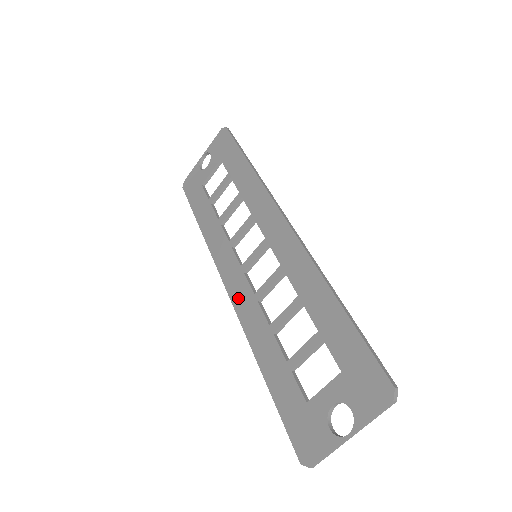
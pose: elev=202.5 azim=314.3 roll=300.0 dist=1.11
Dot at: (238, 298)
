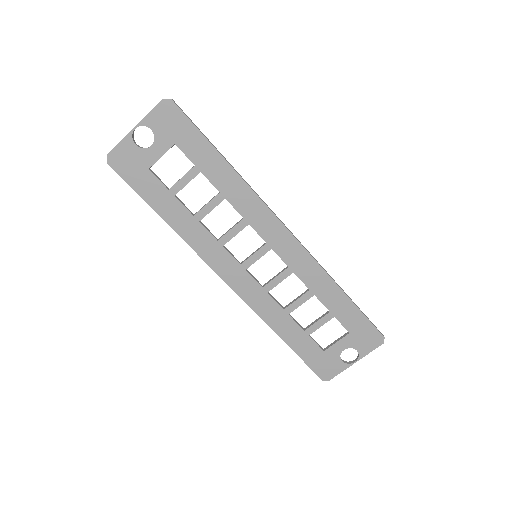
Dot at: (244, 290)
